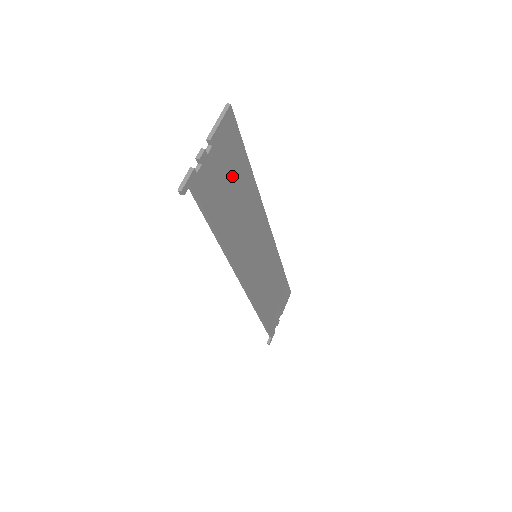
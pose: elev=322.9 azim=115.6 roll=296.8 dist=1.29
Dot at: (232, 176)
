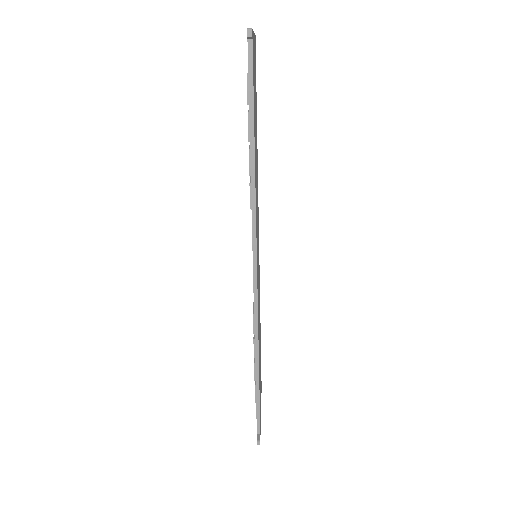
Dot at: occluded
